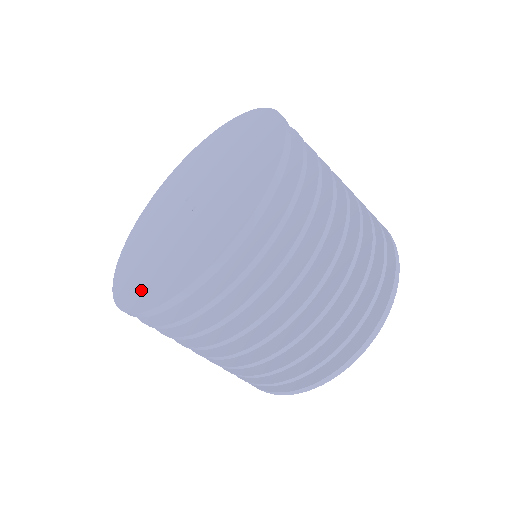
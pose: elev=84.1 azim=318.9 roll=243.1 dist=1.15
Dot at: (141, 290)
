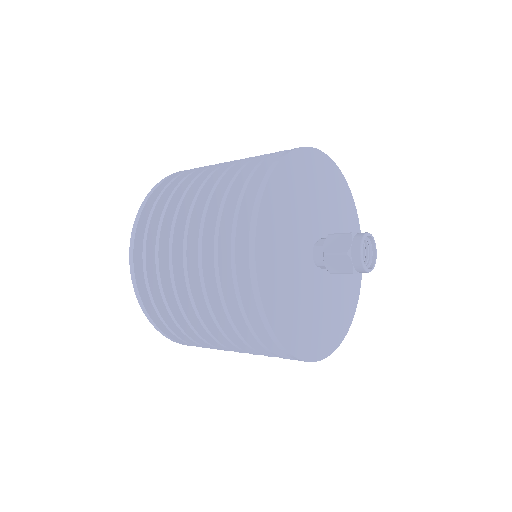
Dot at: occluded
